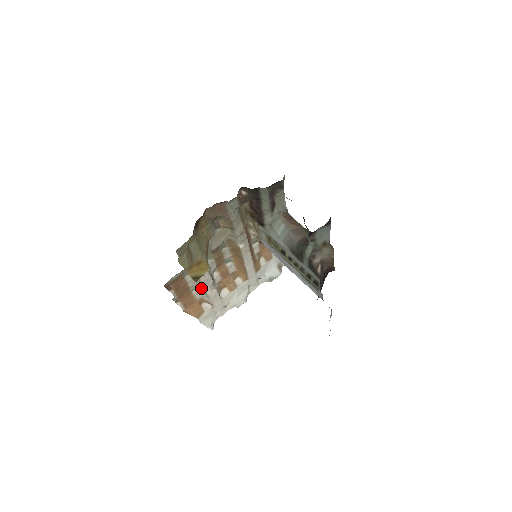
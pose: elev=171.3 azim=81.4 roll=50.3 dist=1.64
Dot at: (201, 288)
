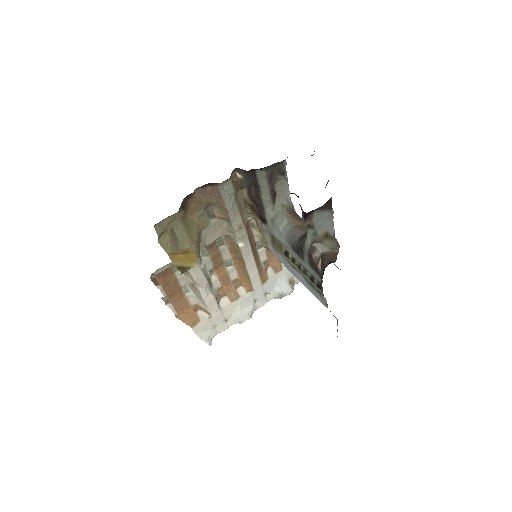
Dot at: (195, 290)
